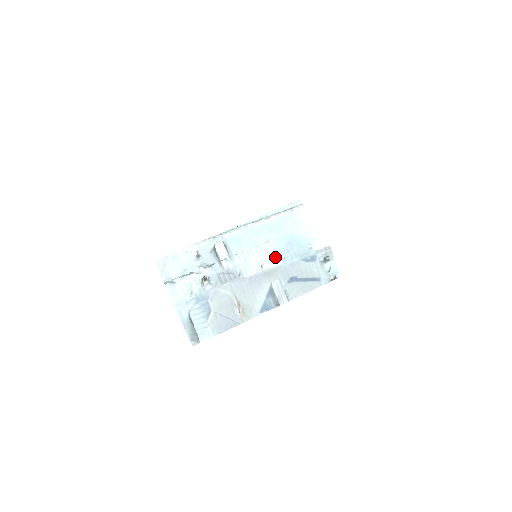
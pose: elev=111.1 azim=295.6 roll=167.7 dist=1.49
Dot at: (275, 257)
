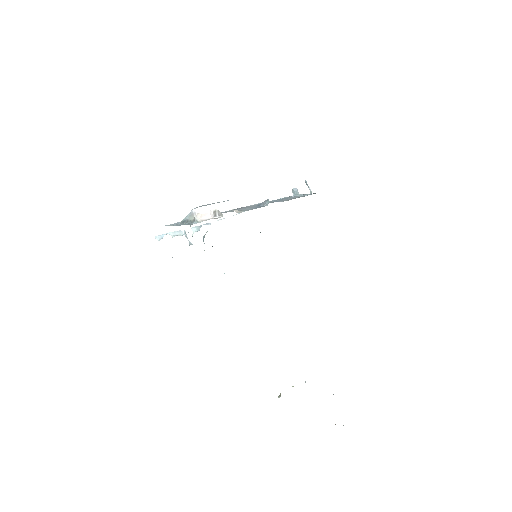
Dot at: occluded
